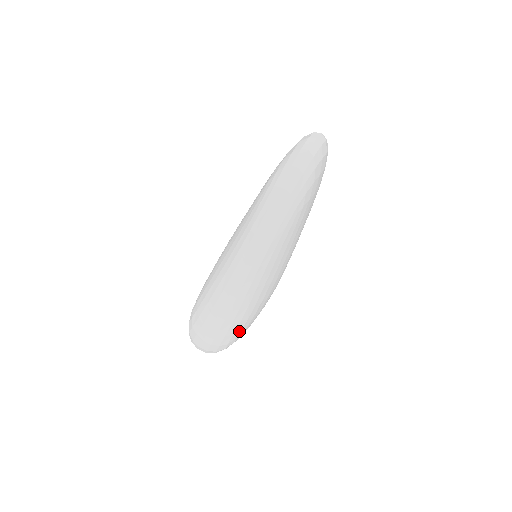
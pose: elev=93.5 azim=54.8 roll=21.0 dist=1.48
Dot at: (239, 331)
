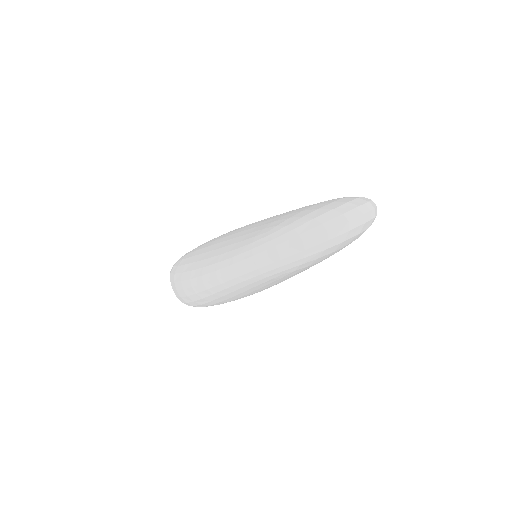
Dot at: (201, 306)
